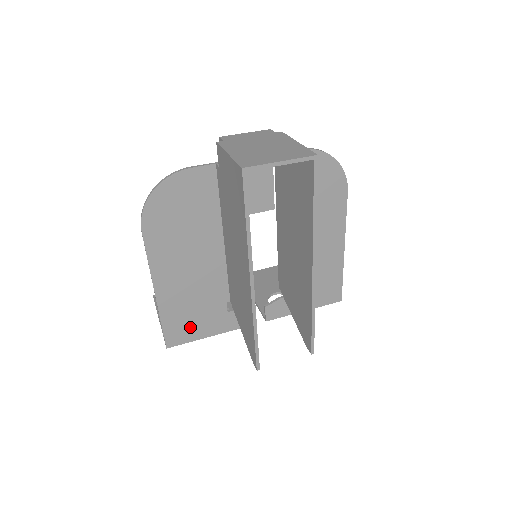
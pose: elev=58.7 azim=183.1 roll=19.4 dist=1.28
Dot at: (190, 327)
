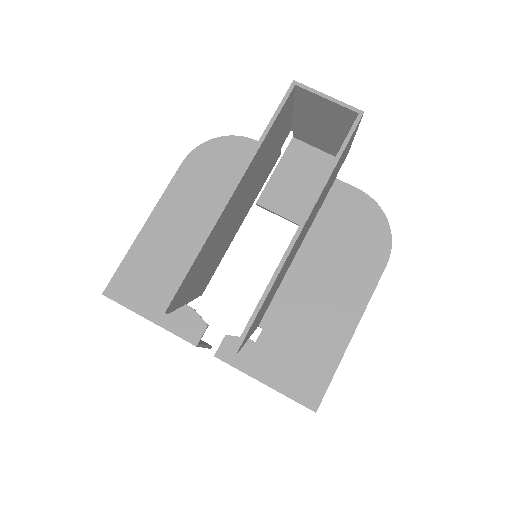
Dot at: (141, 289)
